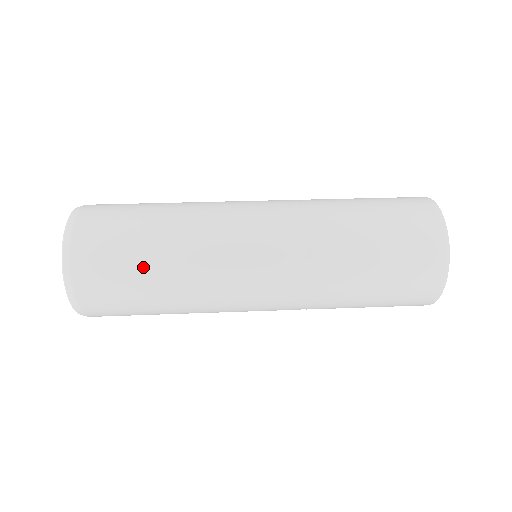
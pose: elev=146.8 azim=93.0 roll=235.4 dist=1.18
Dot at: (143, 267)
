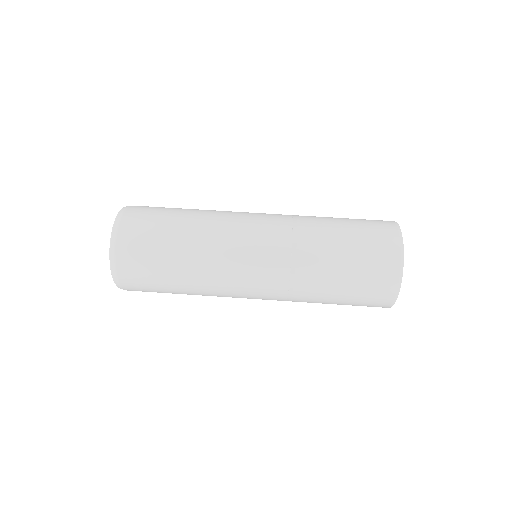
Dot at: (168, 264)
